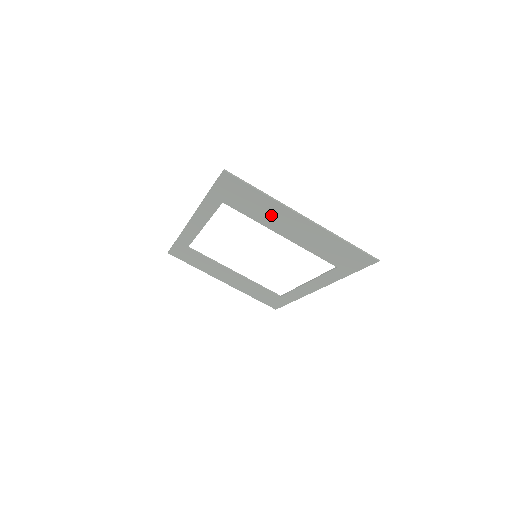
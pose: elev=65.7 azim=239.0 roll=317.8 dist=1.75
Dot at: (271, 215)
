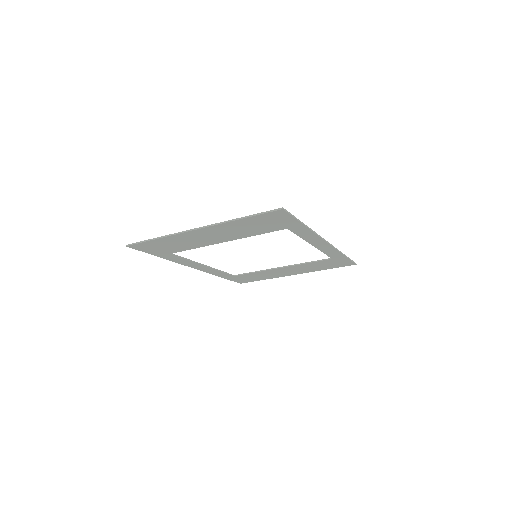
Dot at: (191, 241)
